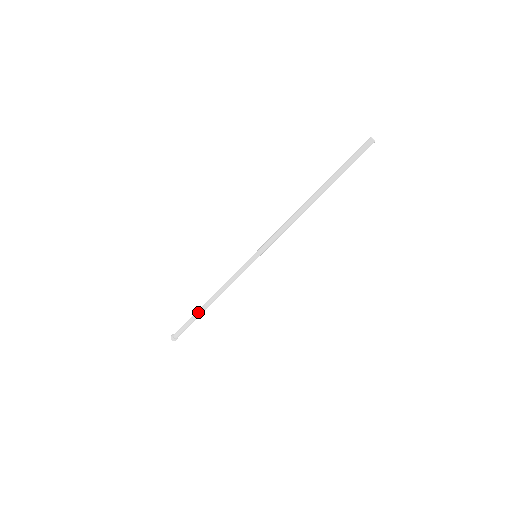
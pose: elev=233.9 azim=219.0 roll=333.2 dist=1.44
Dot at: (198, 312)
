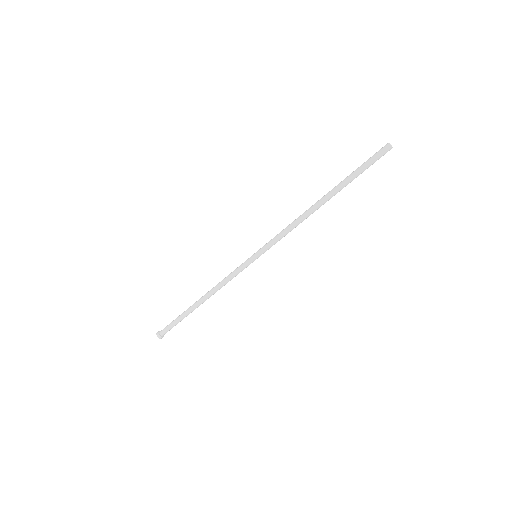
Dot at: (189, 311)
